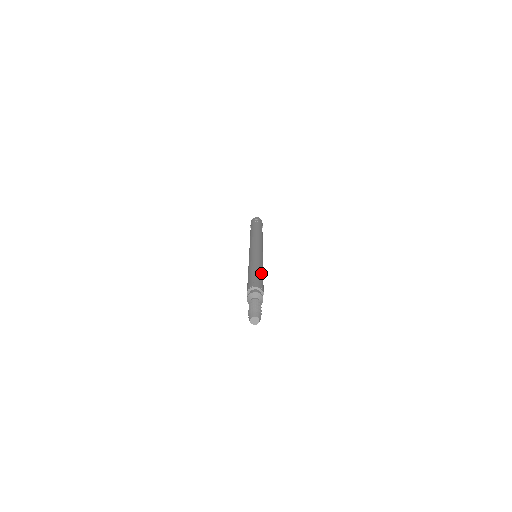
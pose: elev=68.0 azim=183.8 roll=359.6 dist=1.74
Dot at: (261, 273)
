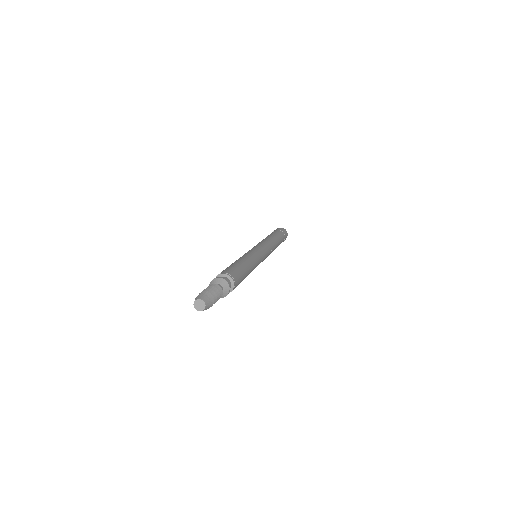
Dot at: (238, 262)
